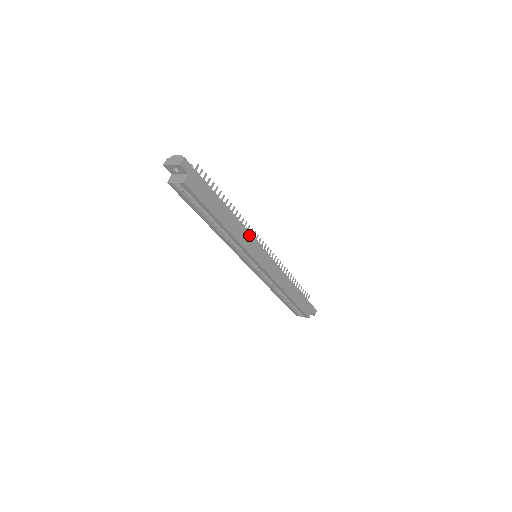
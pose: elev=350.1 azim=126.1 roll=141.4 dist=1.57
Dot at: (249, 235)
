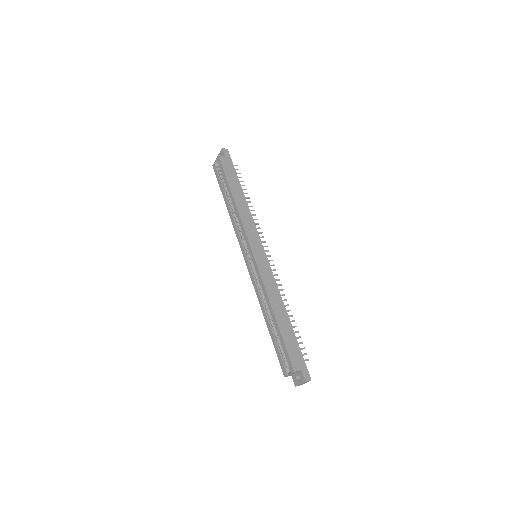
Dot at: (254, 225)
